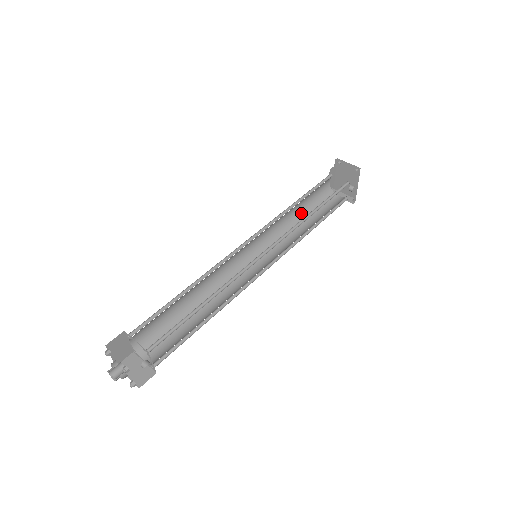
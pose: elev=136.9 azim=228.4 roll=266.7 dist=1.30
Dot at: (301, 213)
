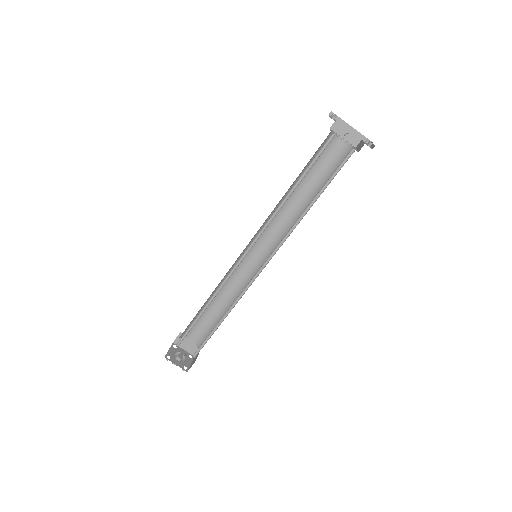
Dot at: (314, 192)
